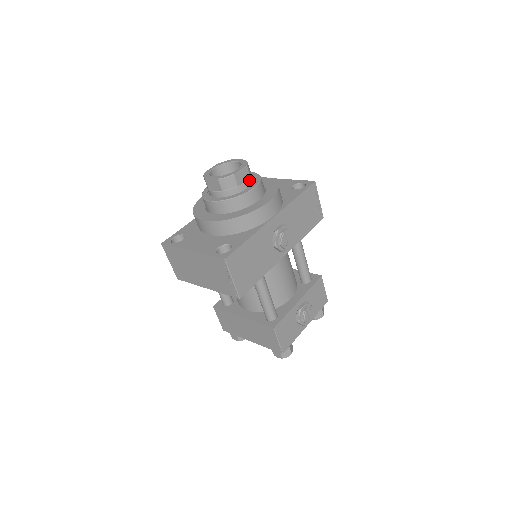
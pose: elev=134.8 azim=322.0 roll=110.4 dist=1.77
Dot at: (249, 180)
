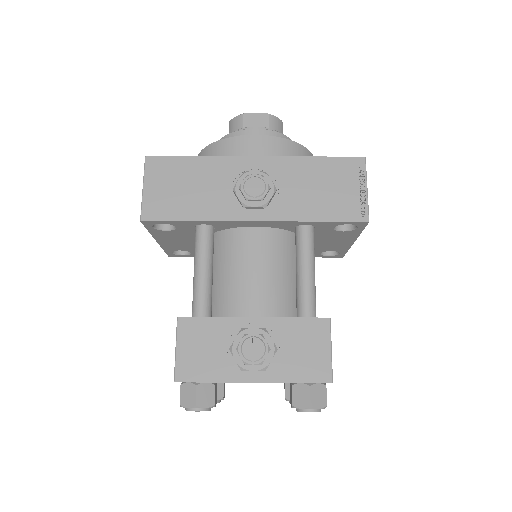
Dot at: (262, 128)
